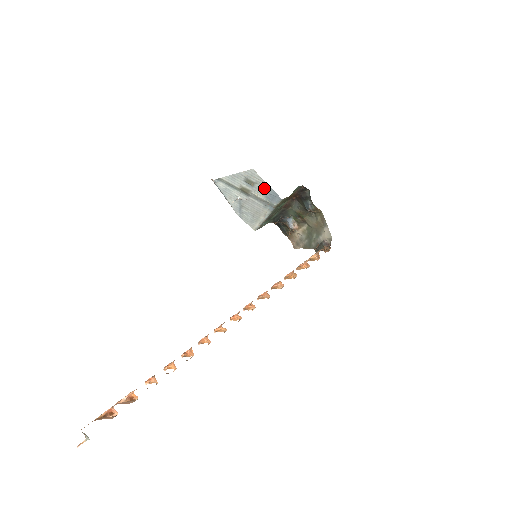
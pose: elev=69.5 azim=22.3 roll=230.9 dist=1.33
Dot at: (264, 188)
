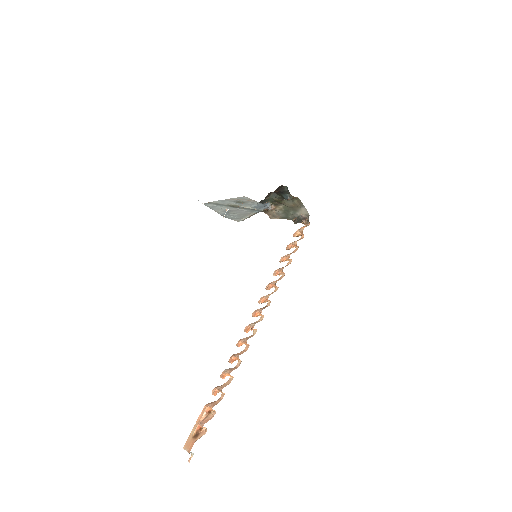
Dot at: (253, 203)
